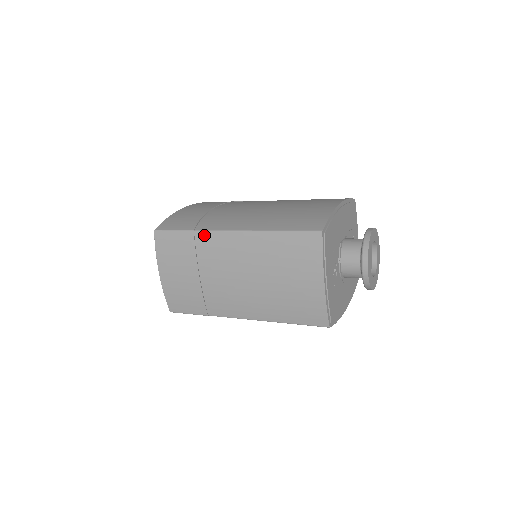
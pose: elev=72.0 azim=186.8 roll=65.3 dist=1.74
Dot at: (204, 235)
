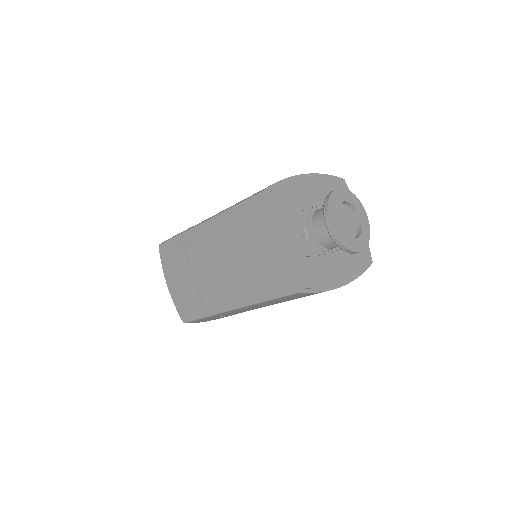
Dot at: (188, 234)
